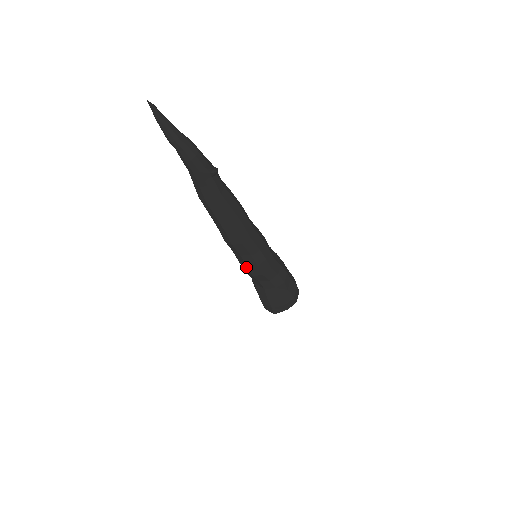
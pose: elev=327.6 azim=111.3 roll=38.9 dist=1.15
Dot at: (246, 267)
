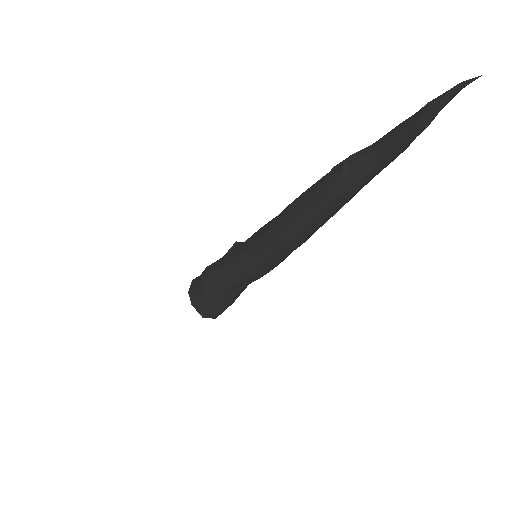
Dot at: (266, 270)
